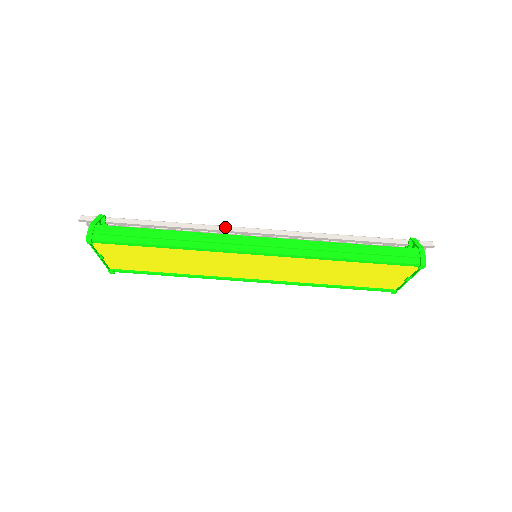
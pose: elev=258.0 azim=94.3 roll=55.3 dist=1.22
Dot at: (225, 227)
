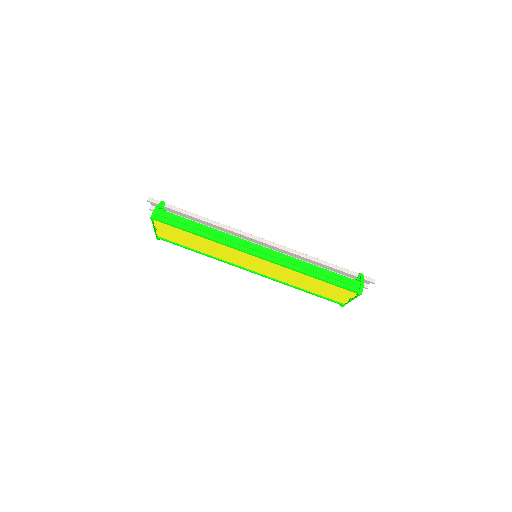
Dot at: (241, 231)
